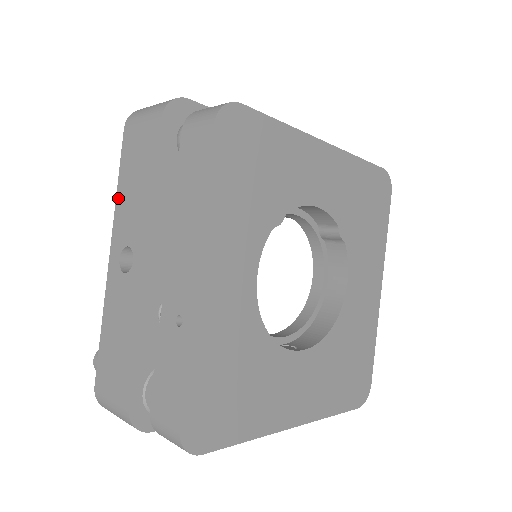
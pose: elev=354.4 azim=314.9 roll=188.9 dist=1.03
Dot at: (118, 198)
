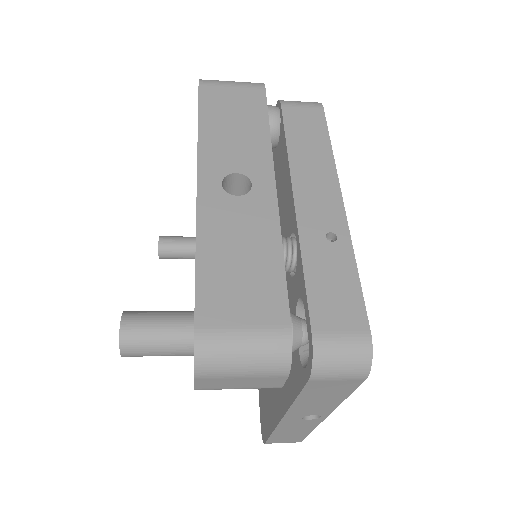
Dot at: (203, 134)
